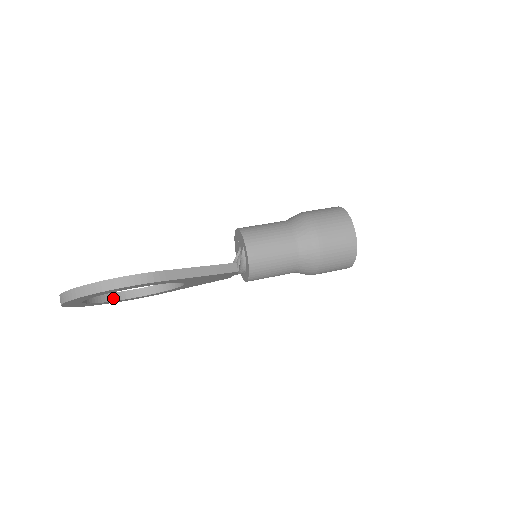
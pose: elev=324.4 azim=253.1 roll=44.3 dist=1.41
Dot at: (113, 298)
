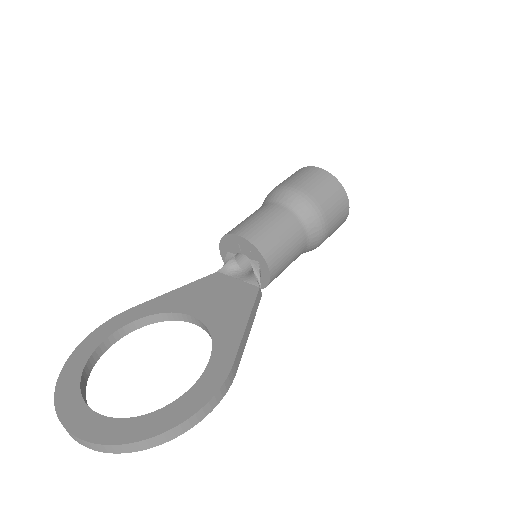
Dot at: (91, 364)
